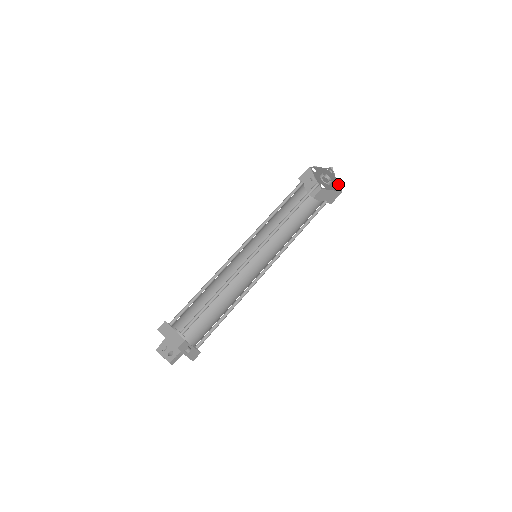
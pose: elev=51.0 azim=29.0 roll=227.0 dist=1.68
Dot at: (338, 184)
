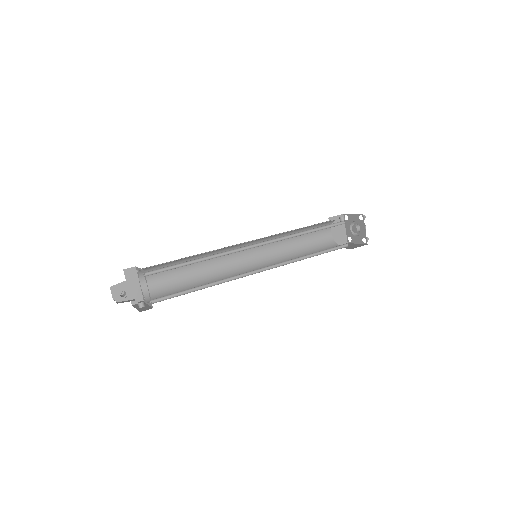
Dot at: (365, 235)
